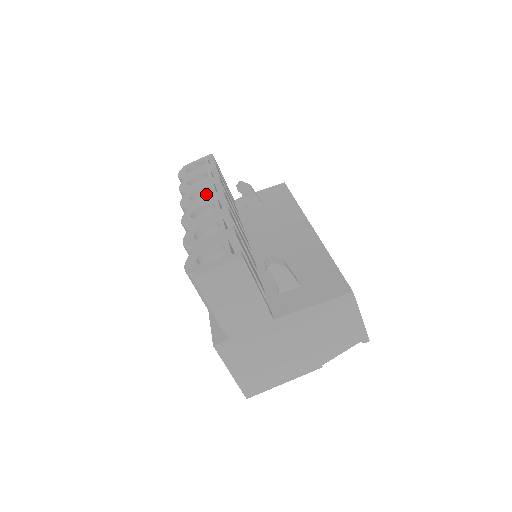
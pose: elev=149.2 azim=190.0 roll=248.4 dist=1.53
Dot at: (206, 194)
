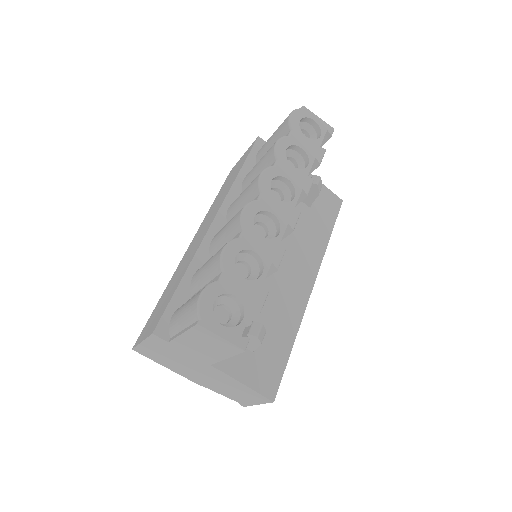
Dot at: (287, 187)
